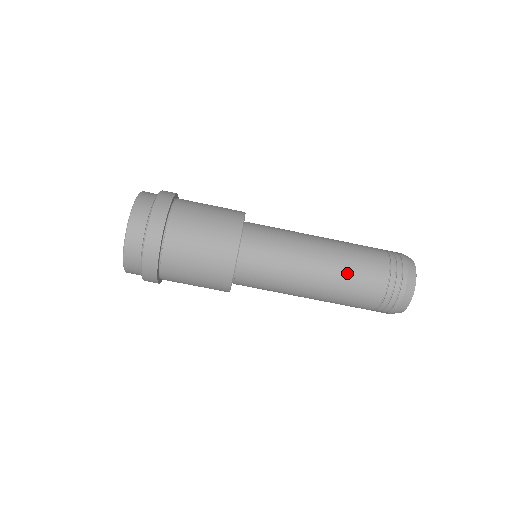
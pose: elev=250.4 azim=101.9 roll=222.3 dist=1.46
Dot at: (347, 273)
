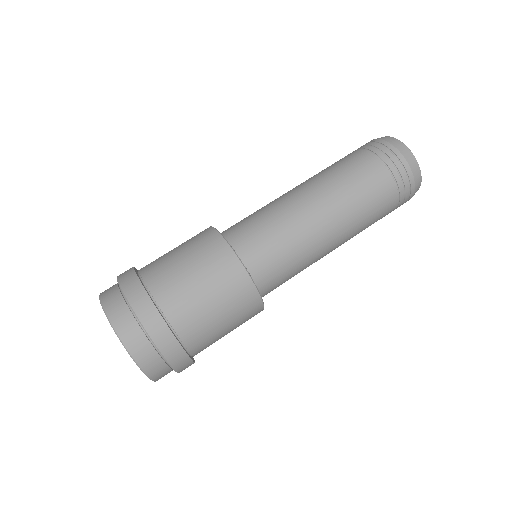
Dot at: (340, 183)
